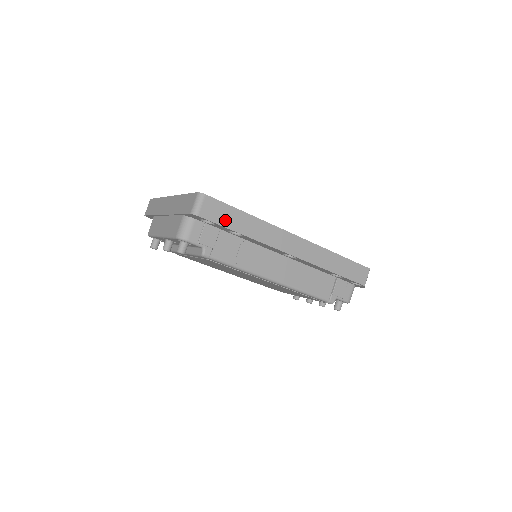
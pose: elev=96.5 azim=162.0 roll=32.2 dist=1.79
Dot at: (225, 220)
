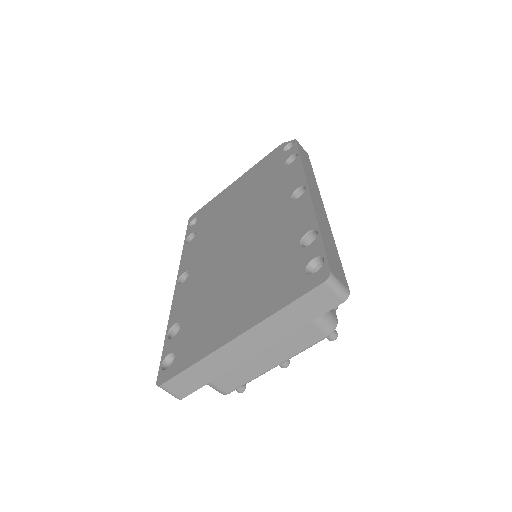
Dot at: (337, 260)
